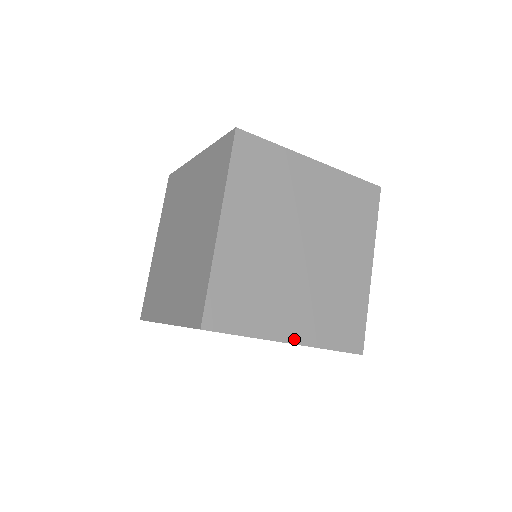
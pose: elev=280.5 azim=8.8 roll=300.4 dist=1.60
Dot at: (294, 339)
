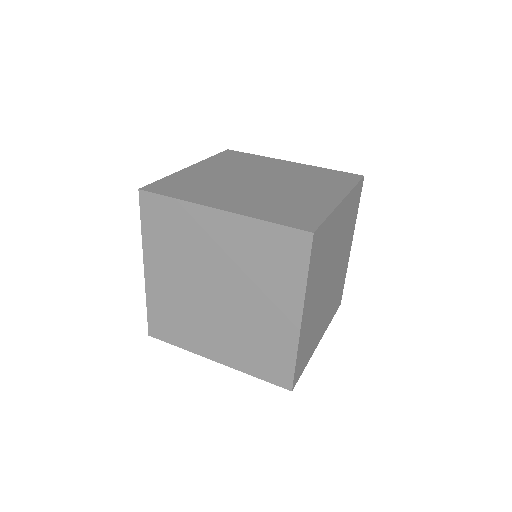
Dot at: (225, 209)
